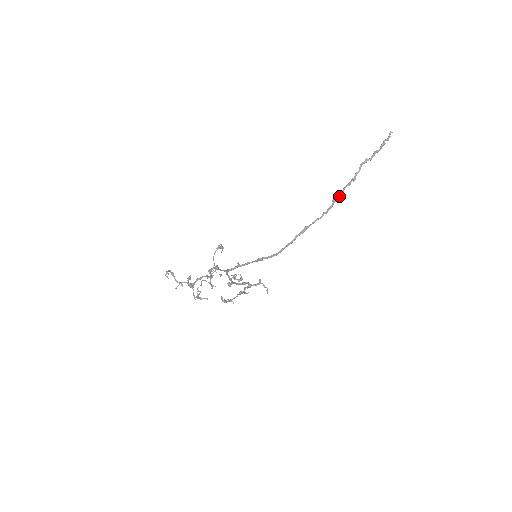
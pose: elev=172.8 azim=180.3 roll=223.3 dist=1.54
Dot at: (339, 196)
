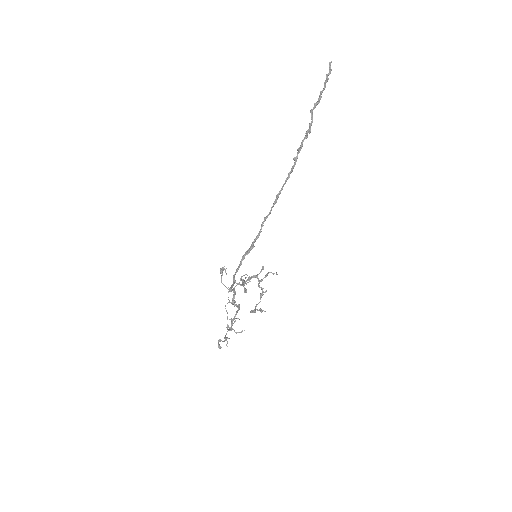
Dot at: (299, 152)
